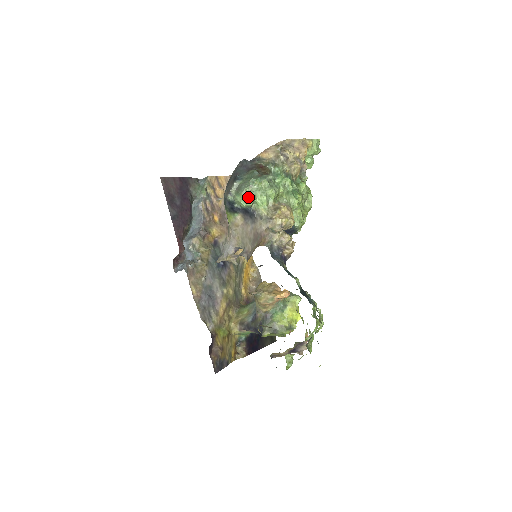
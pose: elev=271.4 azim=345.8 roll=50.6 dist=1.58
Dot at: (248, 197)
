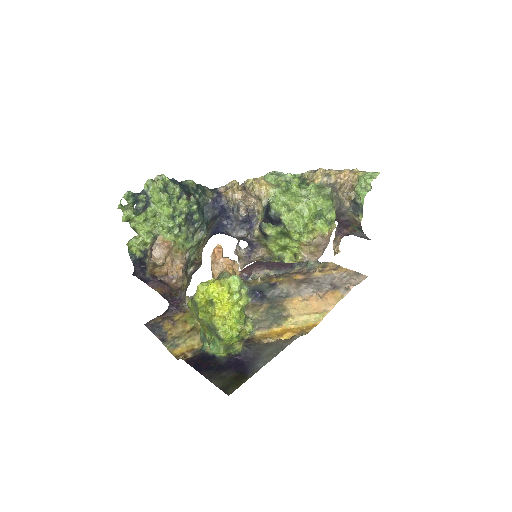
Dot at: occluded
